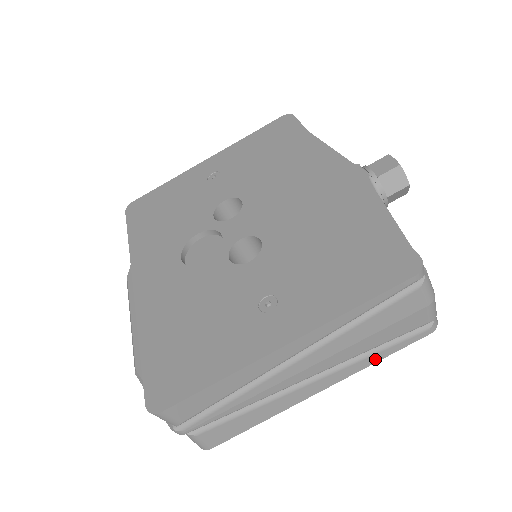
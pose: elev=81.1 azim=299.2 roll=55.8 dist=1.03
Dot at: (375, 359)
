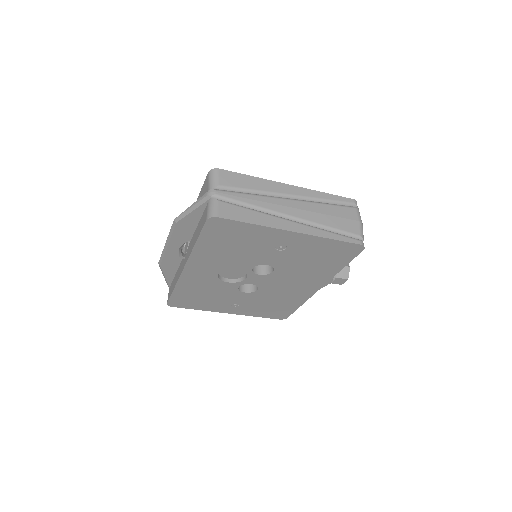
Dot at: occluded
